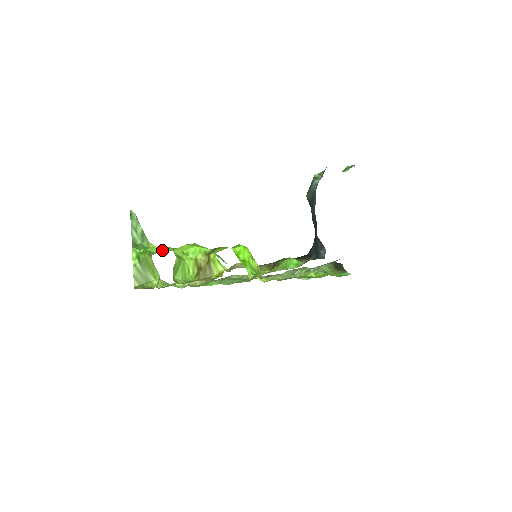
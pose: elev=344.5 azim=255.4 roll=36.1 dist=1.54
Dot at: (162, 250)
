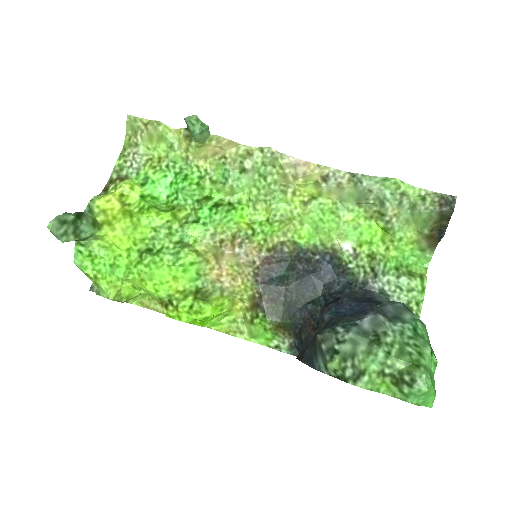
Dot at: (111, 268)
